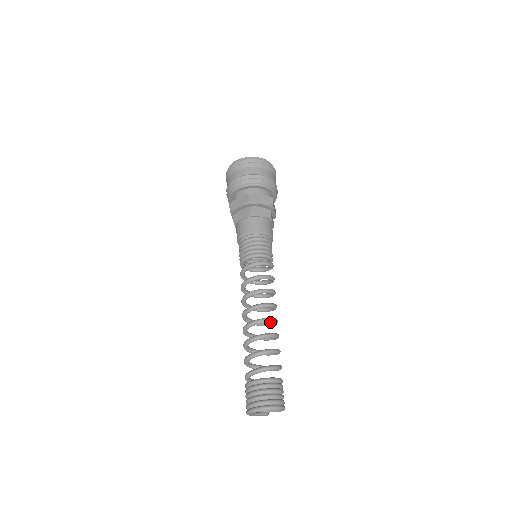
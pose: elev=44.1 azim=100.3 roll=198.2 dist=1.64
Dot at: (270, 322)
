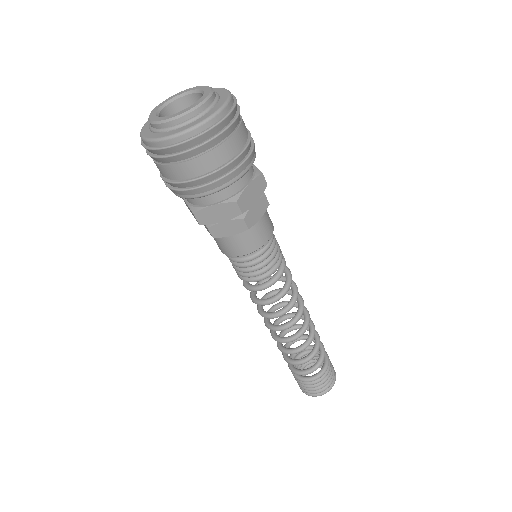
Dot at: (295, 339)
